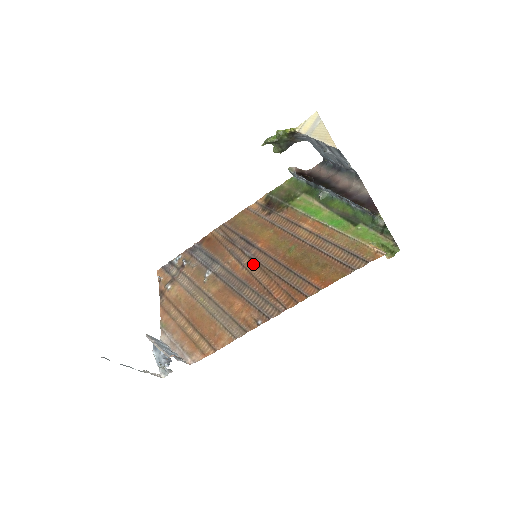
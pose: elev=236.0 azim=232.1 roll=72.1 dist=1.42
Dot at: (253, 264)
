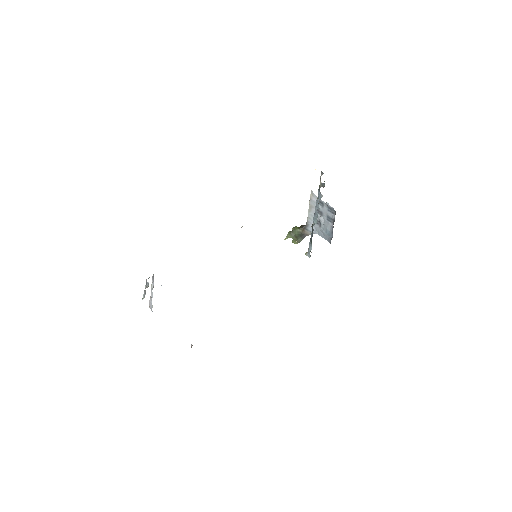
Dot at: occluded
